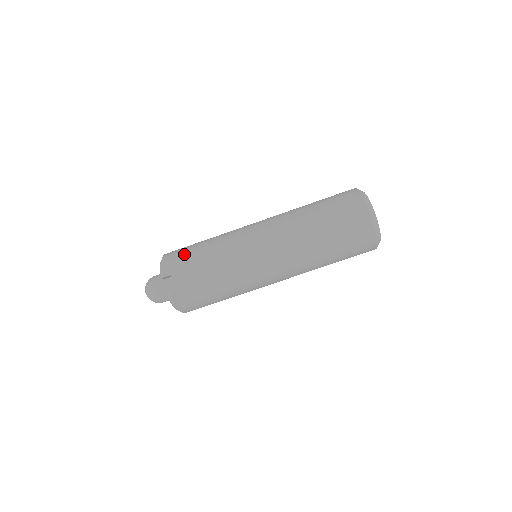
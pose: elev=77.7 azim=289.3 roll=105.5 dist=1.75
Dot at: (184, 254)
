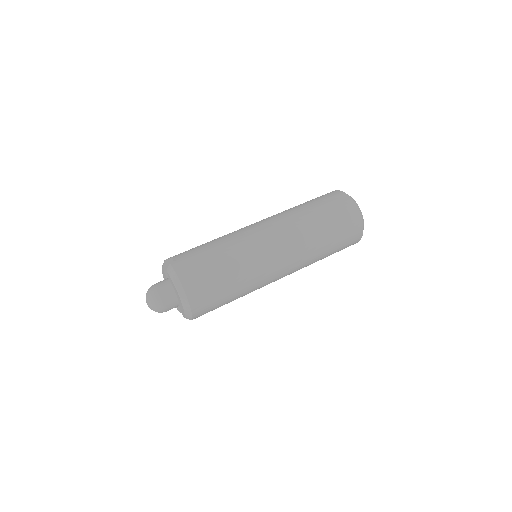
Dot at: occluded
